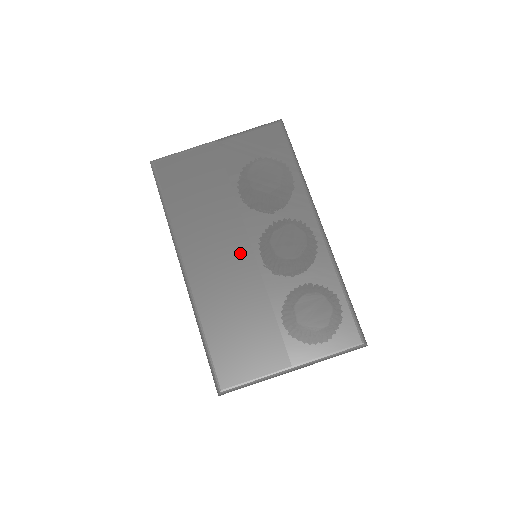
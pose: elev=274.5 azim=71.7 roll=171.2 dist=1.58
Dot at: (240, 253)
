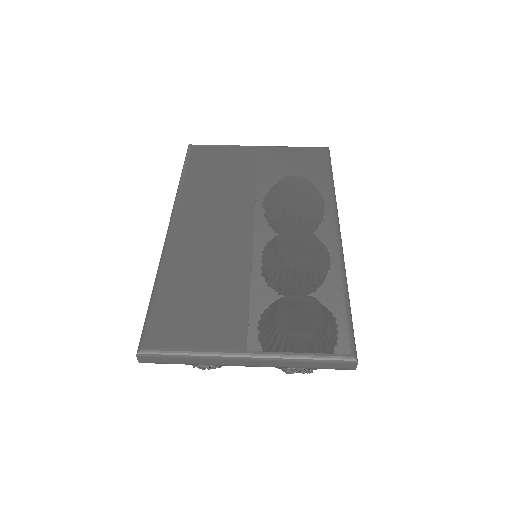
Dot at: (238, 228)
